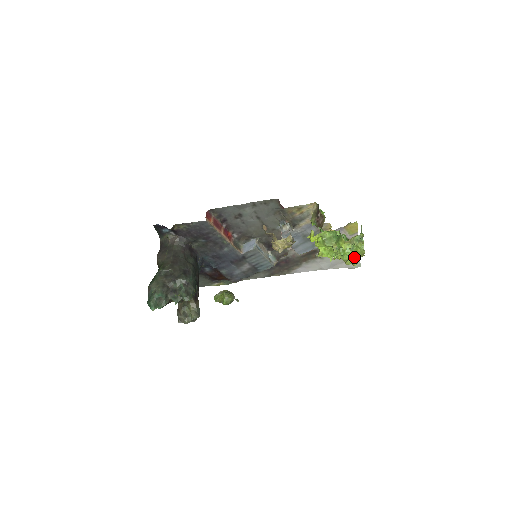
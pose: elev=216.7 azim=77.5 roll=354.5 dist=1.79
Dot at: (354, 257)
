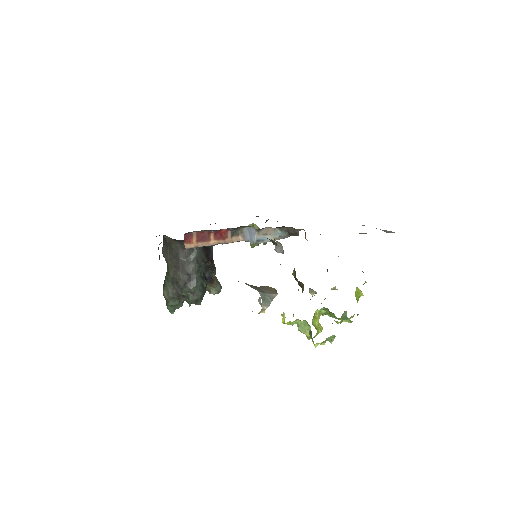
Dot at: occluded
